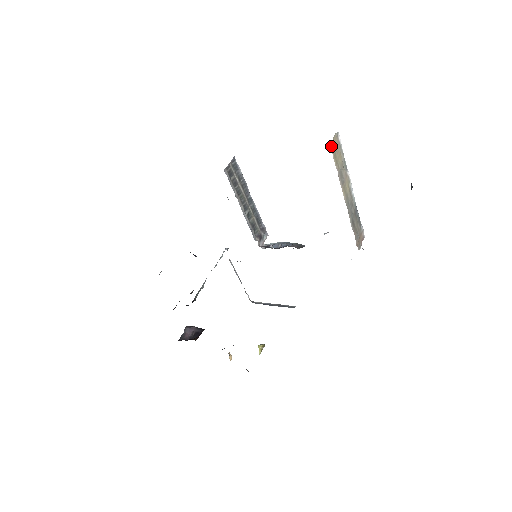
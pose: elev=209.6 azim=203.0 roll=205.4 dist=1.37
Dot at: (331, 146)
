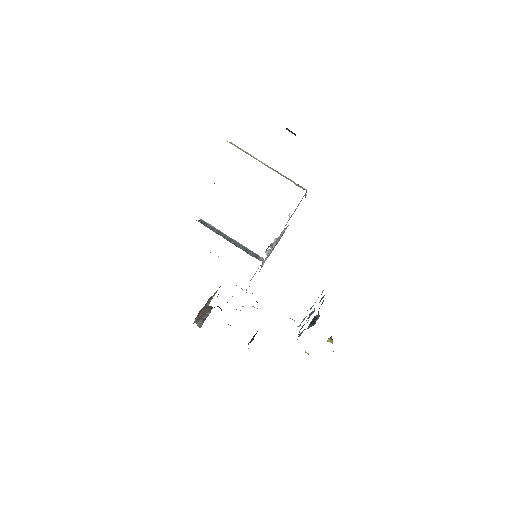
Dot at: occluded
